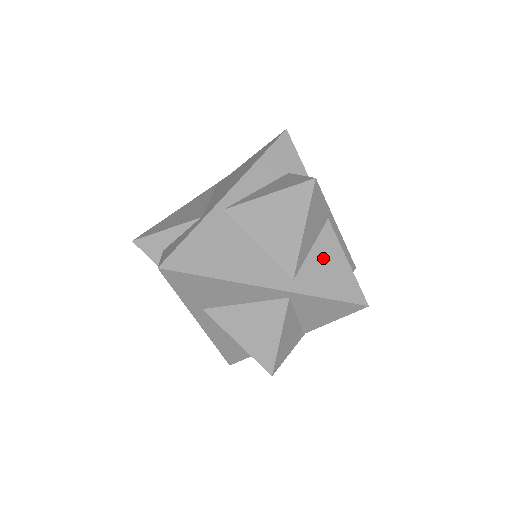
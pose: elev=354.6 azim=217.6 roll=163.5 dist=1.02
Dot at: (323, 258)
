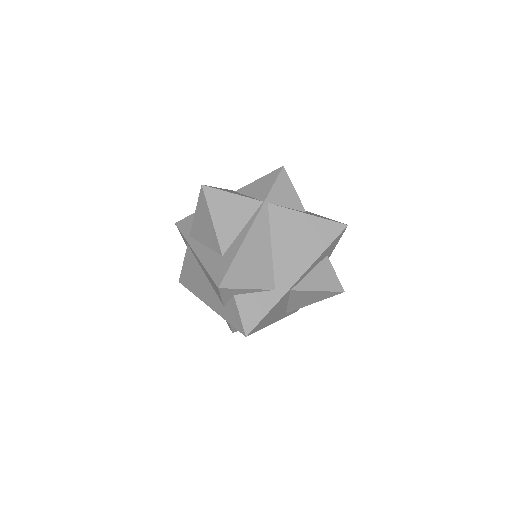
Dot at: occluded
